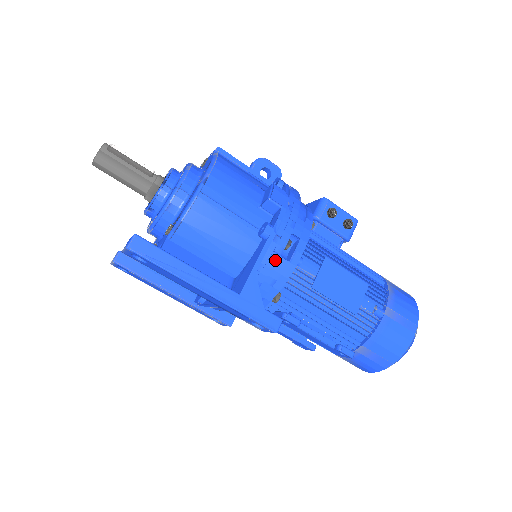
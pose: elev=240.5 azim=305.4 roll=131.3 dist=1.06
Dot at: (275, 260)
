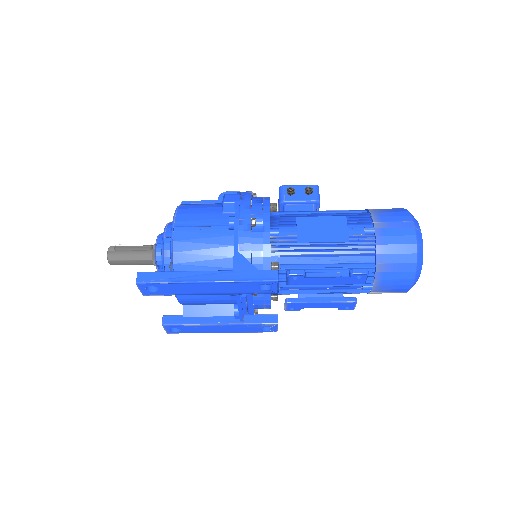
Dot at: (249, 236)
